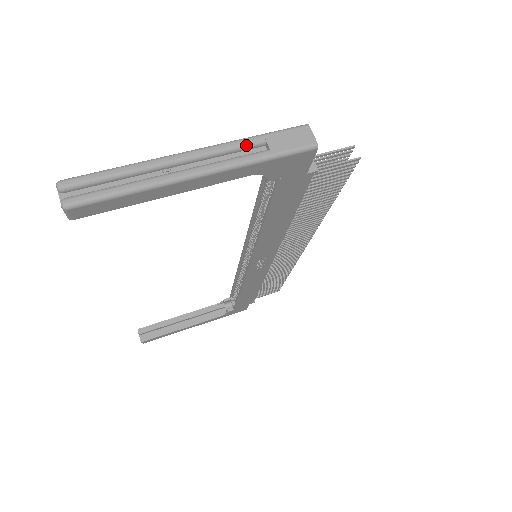
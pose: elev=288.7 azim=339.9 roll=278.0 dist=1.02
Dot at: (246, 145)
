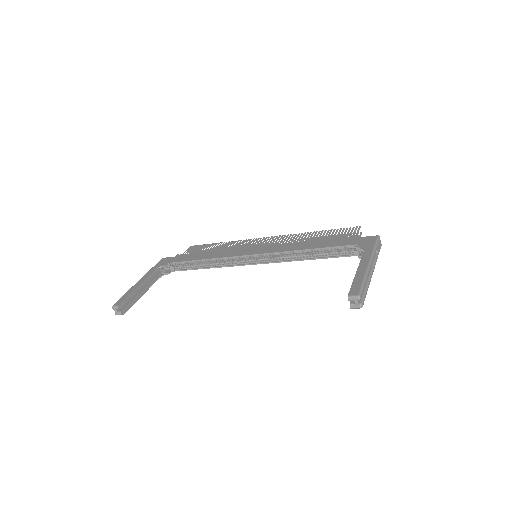
Dot at: occluded
